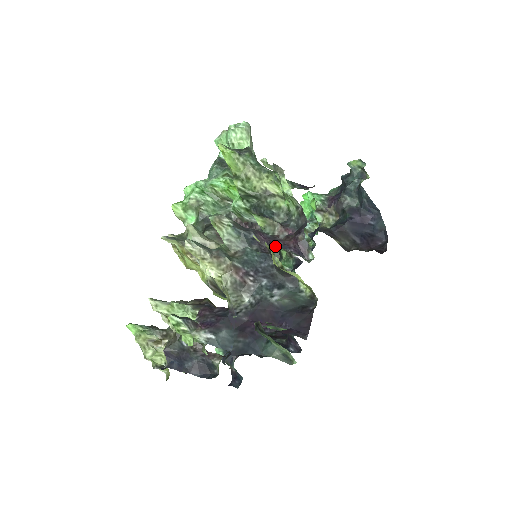
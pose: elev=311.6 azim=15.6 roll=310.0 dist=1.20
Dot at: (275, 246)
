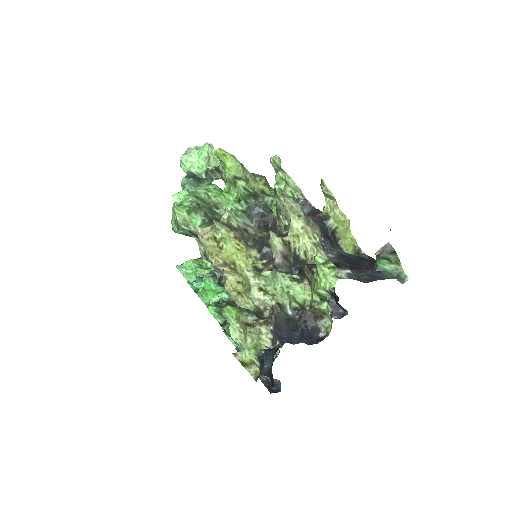
Dot at: occluded
